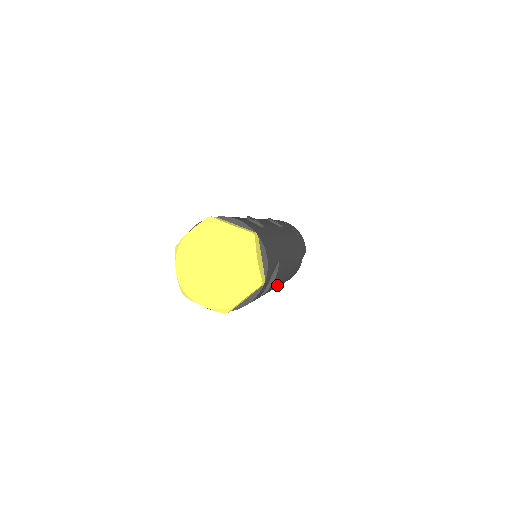
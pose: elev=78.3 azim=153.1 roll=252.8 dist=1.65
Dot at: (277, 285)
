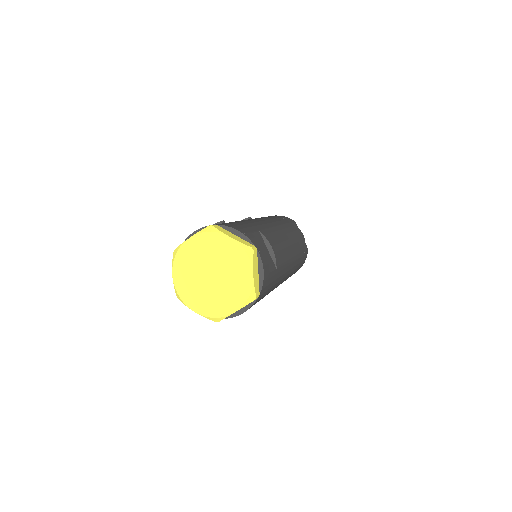
Dot at: (287, 254)
